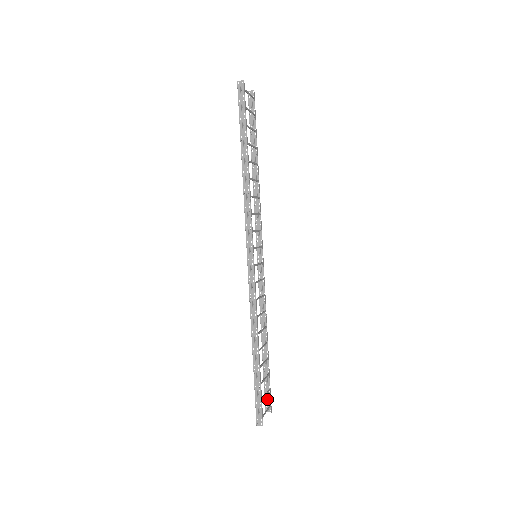
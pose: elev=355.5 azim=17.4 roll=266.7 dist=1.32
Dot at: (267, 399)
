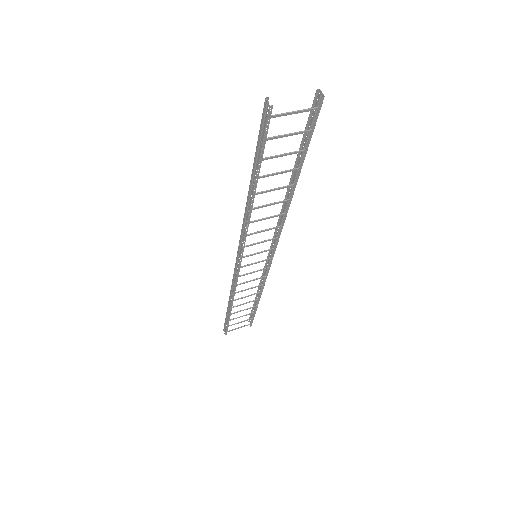
Dot at: (251, 319)
